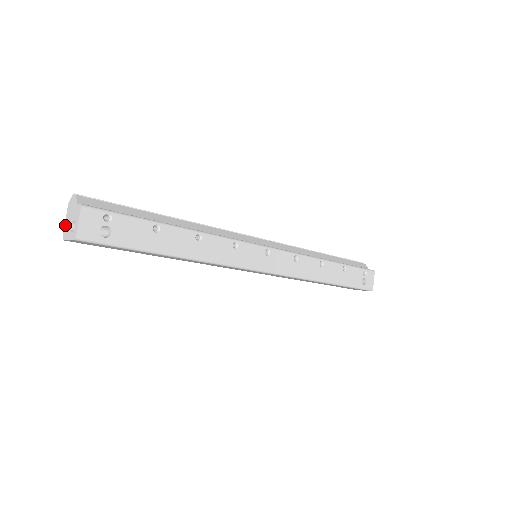
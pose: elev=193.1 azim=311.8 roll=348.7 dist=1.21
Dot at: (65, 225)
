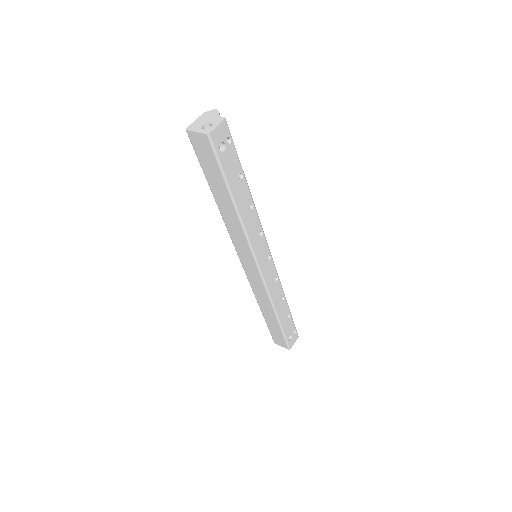
Dot at: (194, 122)
